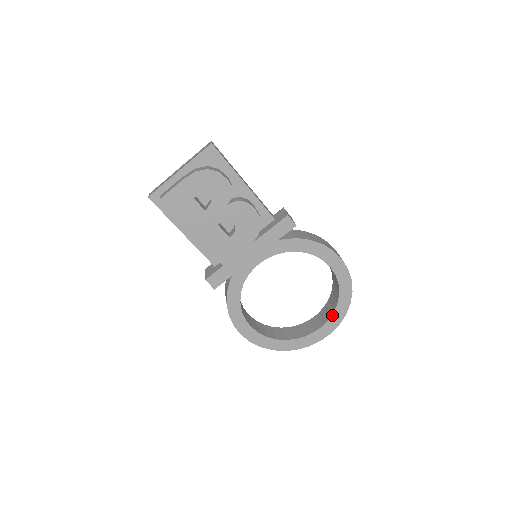
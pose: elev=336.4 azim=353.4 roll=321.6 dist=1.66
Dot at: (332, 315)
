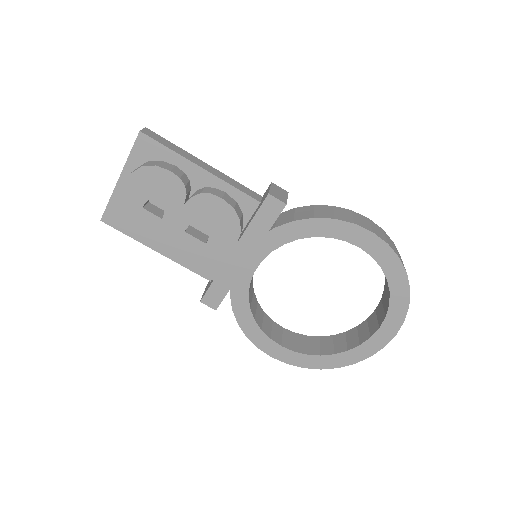
Dot at: (388, 311)
